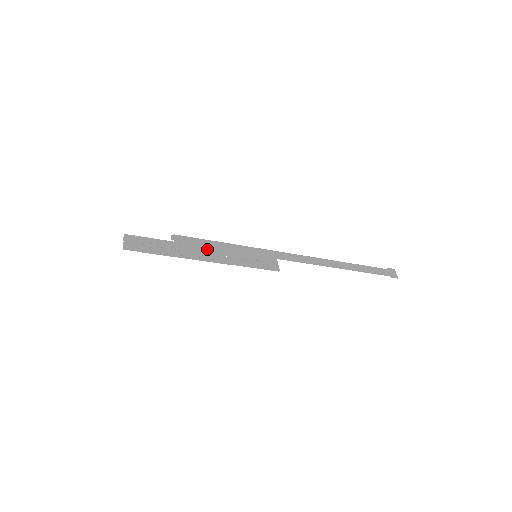
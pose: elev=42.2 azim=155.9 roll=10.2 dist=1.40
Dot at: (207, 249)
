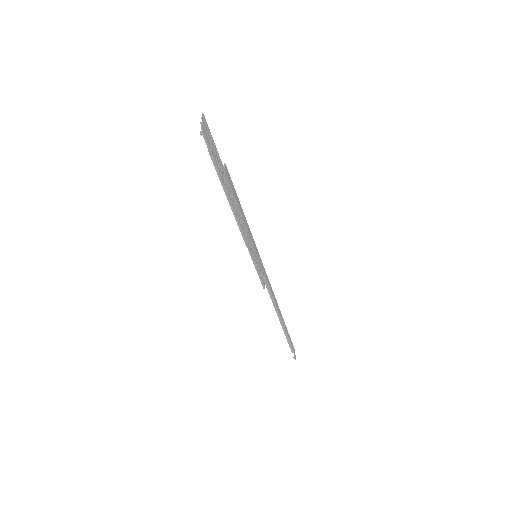
Dot at: (239, 211)
